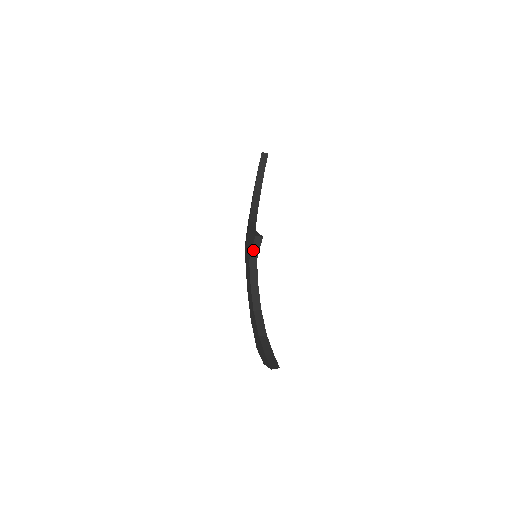
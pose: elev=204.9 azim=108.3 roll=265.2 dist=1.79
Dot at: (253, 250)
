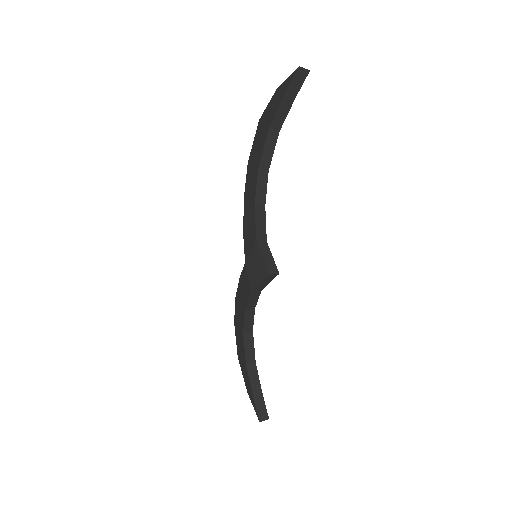
Dot at: (260, 285)
